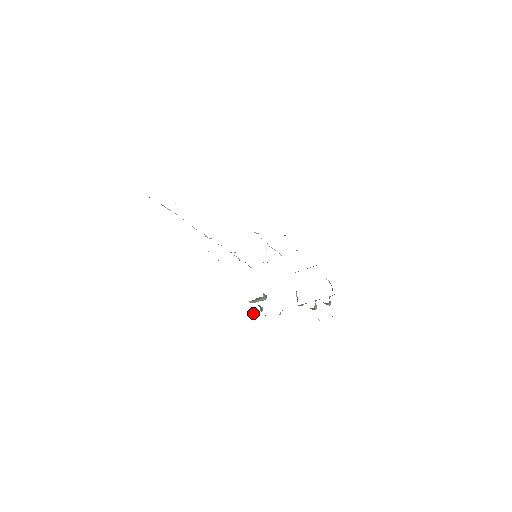
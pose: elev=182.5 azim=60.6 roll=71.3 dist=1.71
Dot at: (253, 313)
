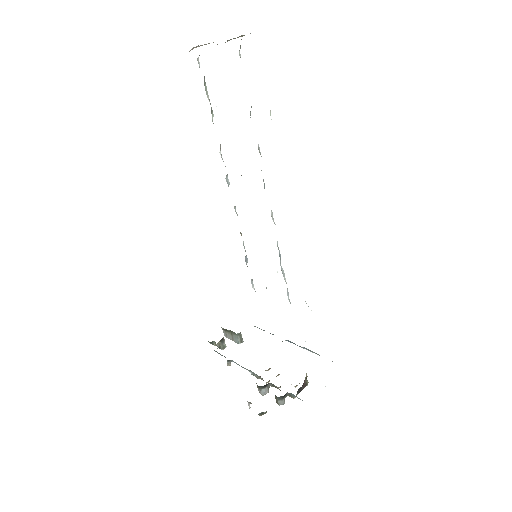
Dot at: (212, 342)
